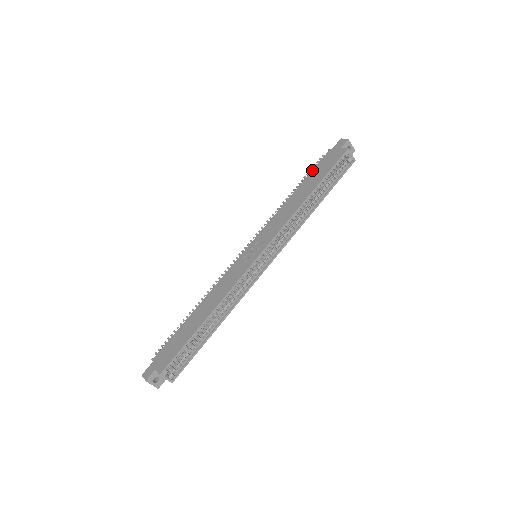
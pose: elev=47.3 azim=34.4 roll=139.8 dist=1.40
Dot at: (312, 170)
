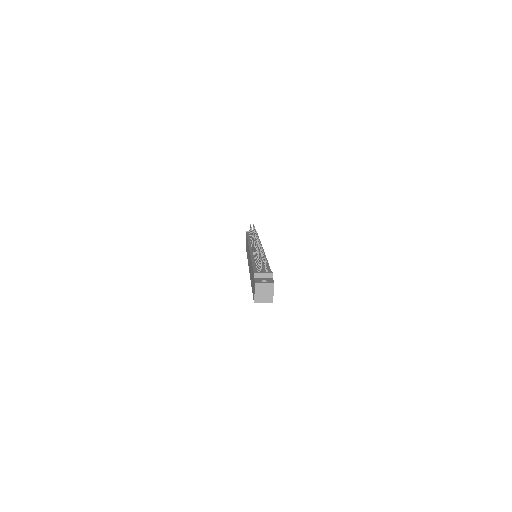
Dot at: occluded
